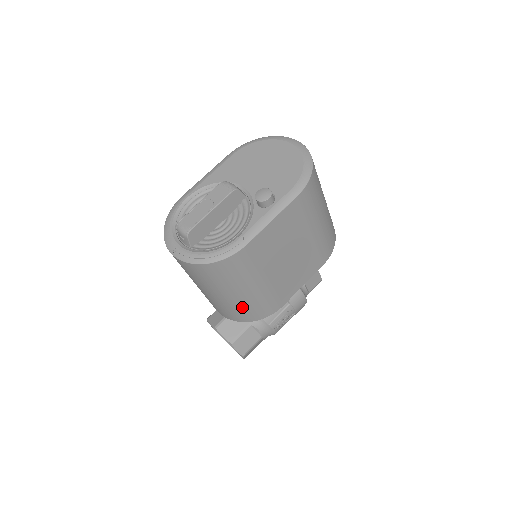
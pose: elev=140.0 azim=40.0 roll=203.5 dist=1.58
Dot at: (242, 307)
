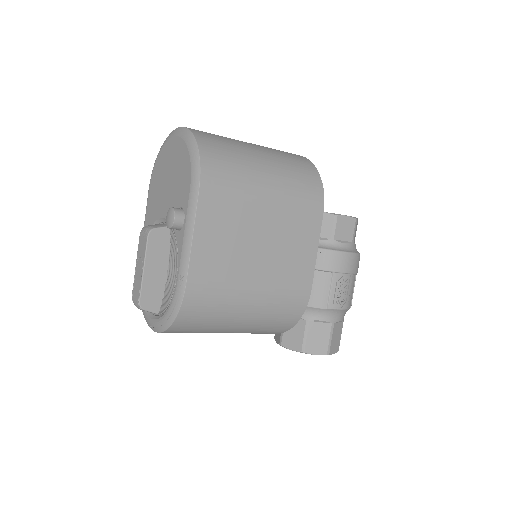
Dot at: (265, 323)
